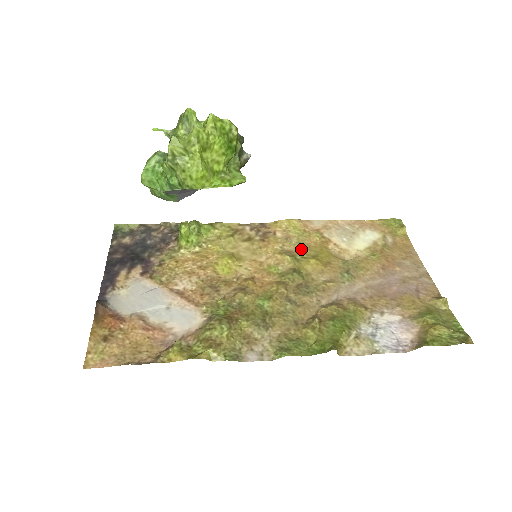
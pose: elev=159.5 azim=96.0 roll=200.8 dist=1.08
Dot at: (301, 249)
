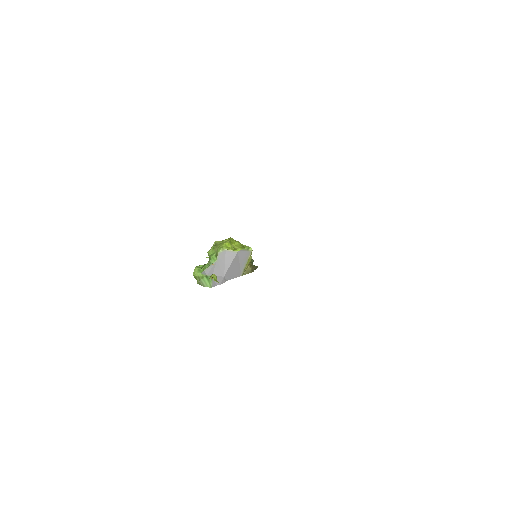
Dot at: occluded
